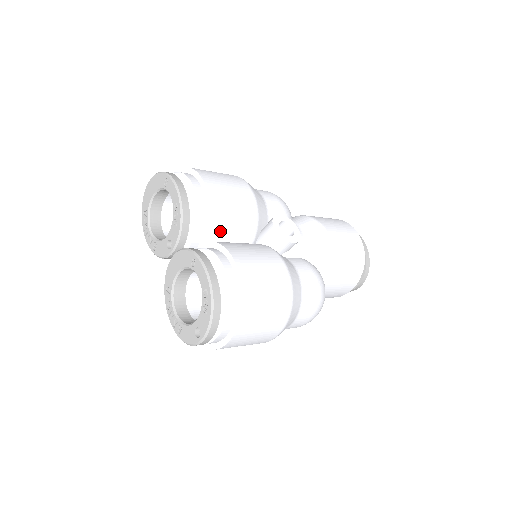
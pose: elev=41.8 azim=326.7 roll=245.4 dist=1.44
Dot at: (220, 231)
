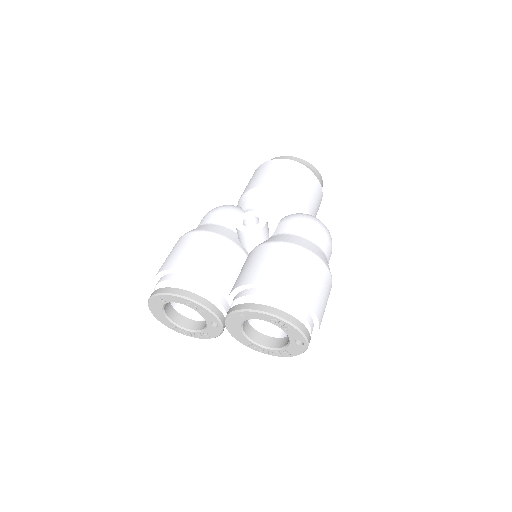
Dot at: (226, 278)
